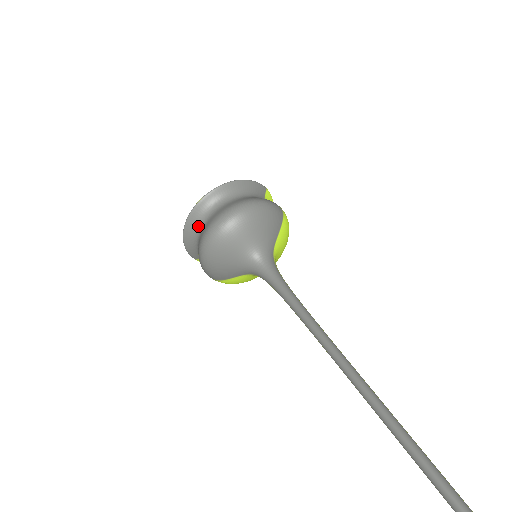
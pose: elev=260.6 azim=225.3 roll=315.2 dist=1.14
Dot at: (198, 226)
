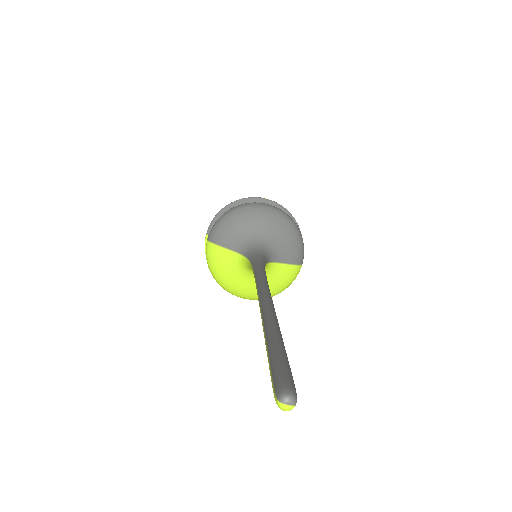
Dot at: occluded
